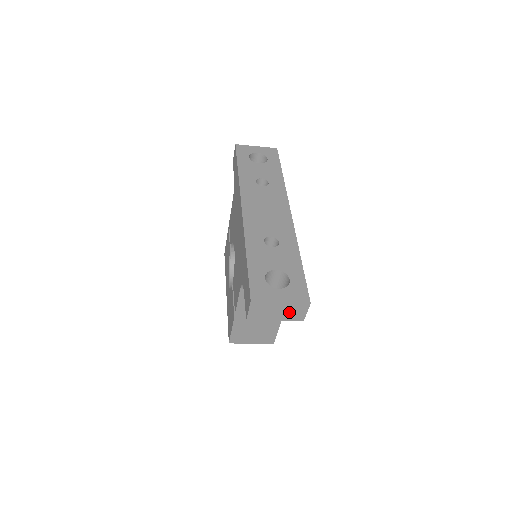
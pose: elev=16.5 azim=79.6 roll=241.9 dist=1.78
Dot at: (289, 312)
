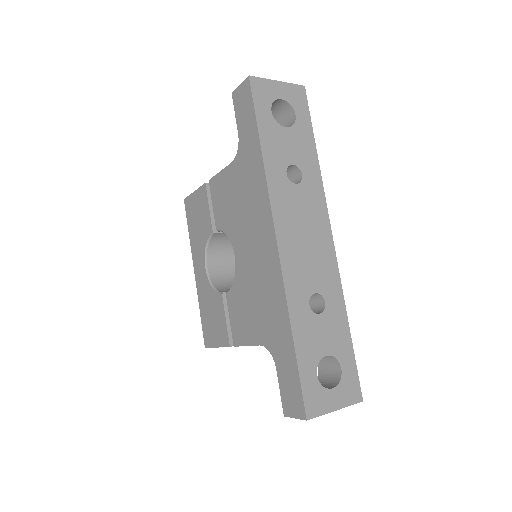
Dot at: occluded
